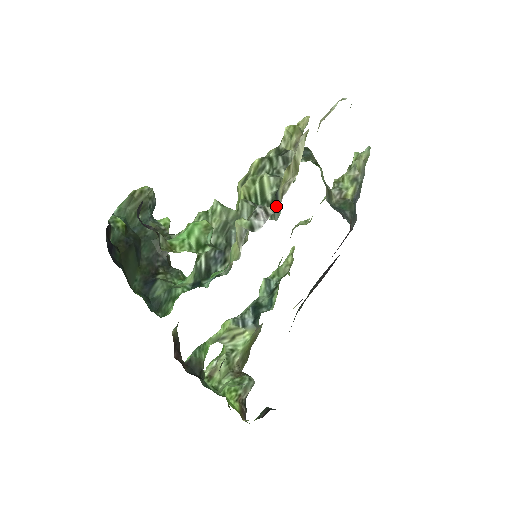
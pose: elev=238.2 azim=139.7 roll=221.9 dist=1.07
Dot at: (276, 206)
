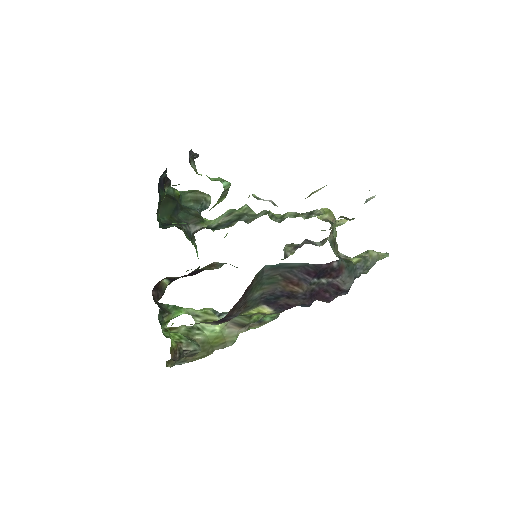
Dot at: occluded
